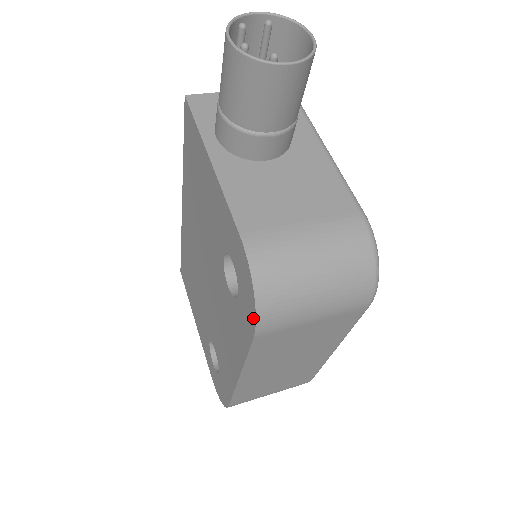
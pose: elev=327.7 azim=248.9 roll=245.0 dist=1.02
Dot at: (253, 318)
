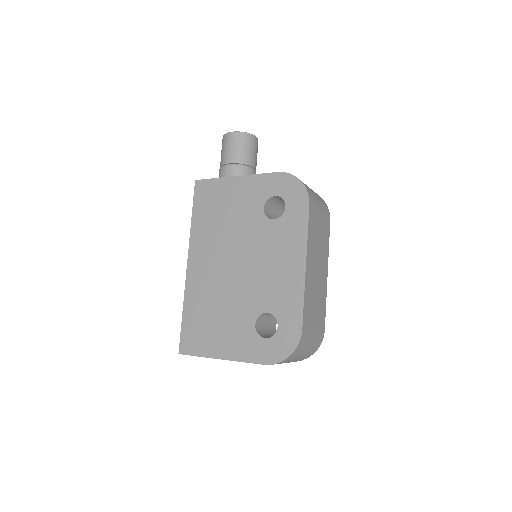
Dot at: (305, 194)
